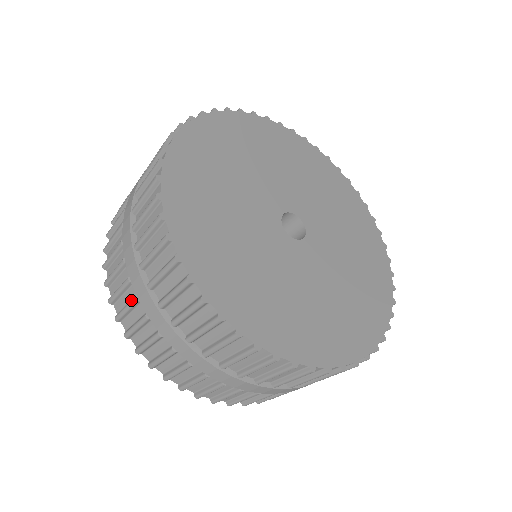
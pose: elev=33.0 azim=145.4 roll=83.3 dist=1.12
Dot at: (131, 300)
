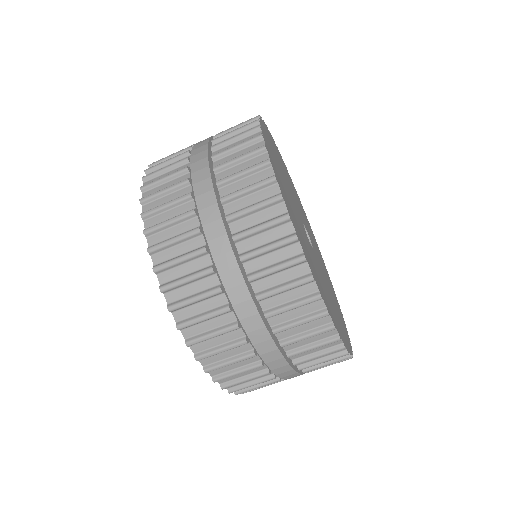
Dot at: (210, 290)
